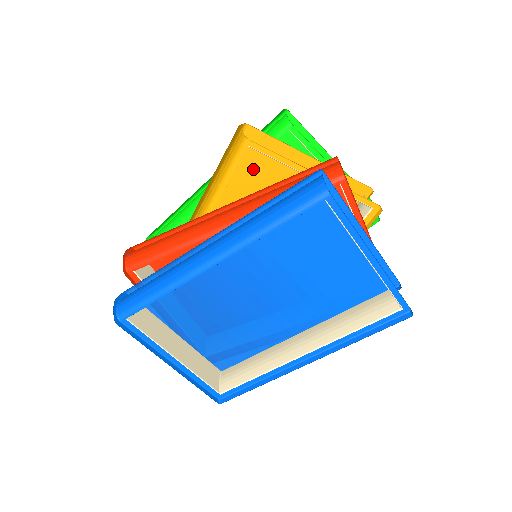
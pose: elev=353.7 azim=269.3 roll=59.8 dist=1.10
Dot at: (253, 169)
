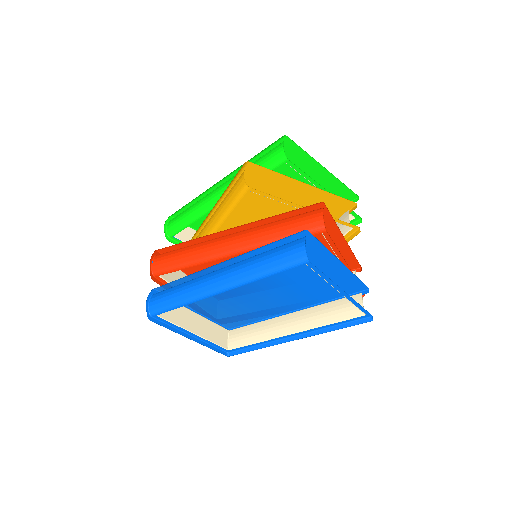
Dot at: occluded
